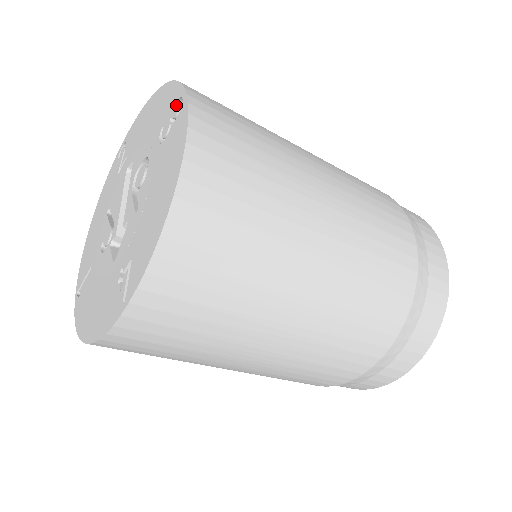
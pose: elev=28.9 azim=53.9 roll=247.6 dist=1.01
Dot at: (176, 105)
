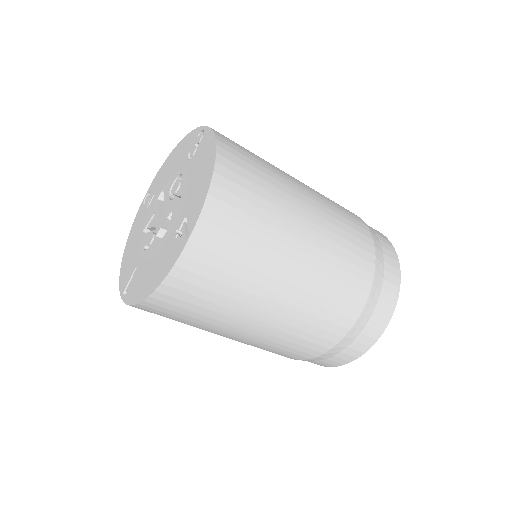
Dot at: (198, 136)
